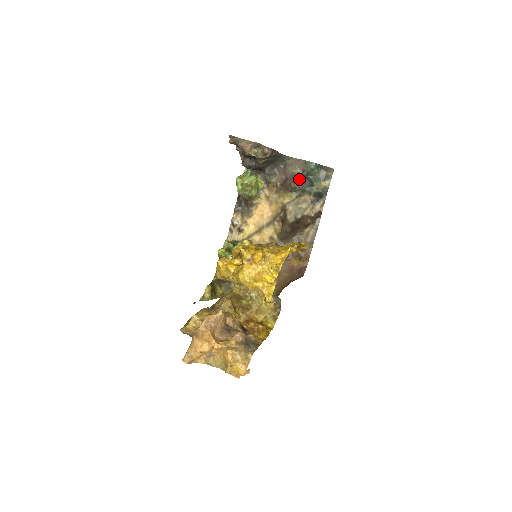
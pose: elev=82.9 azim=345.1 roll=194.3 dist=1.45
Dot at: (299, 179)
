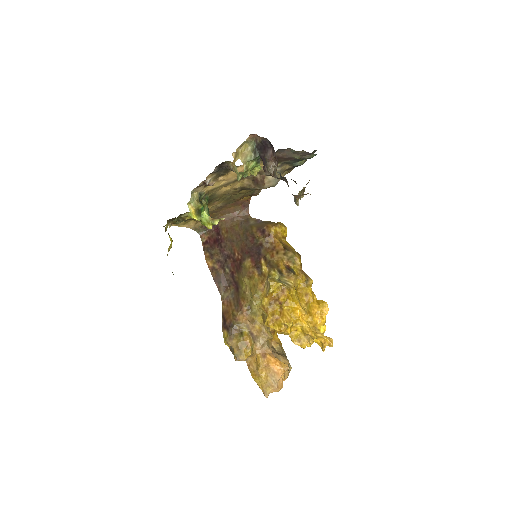
Dot at: (293, 159)
